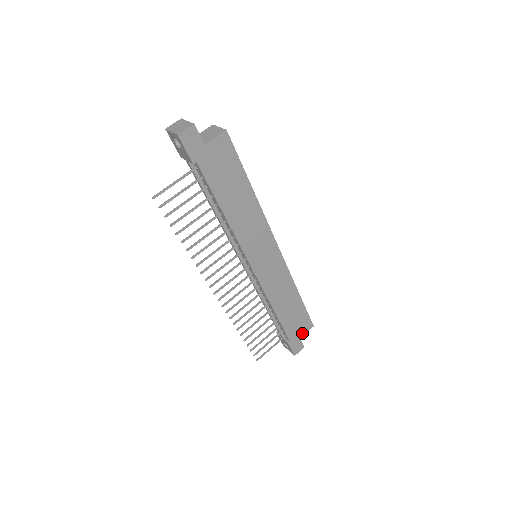
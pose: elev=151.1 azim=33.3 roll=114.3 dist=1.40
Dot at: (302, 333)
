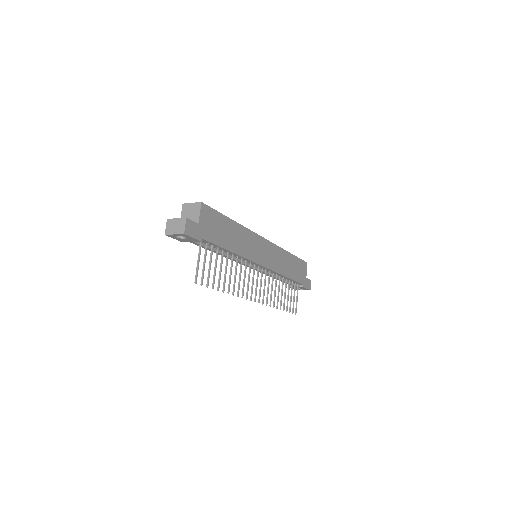
Dot at: (305, 273)
